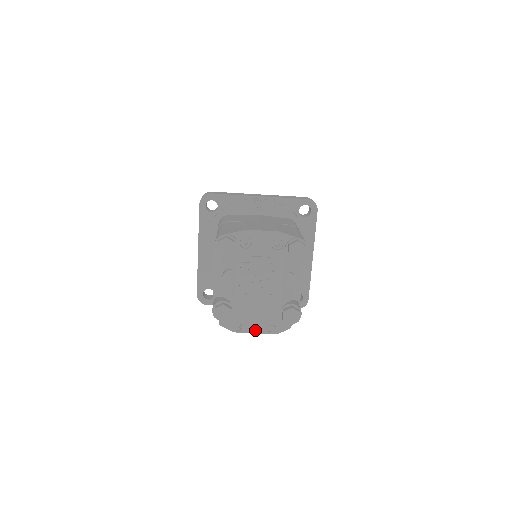
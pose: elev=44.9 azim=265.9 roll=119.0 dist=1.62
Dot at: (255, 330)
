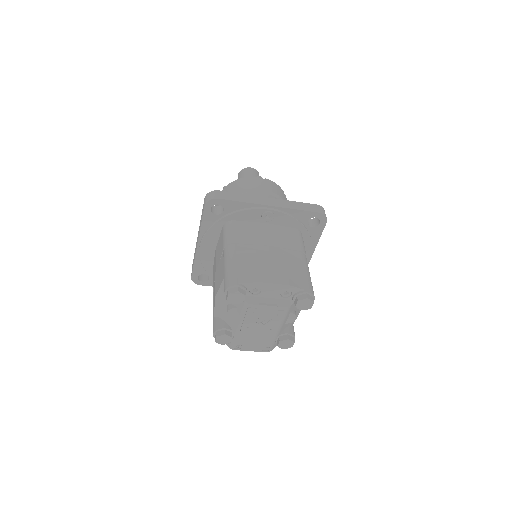
Dot at: (251, 349)
